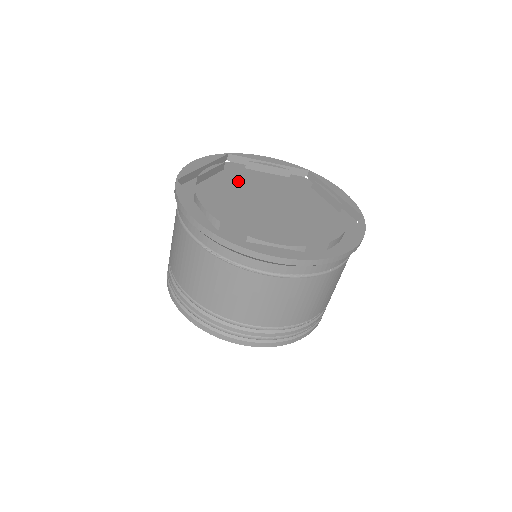
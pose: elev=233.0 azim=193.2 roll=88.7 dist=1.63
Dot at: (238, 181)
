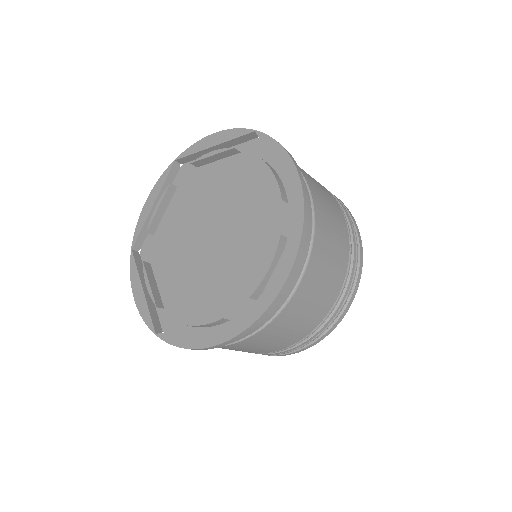
Dot at: (169, 255)
